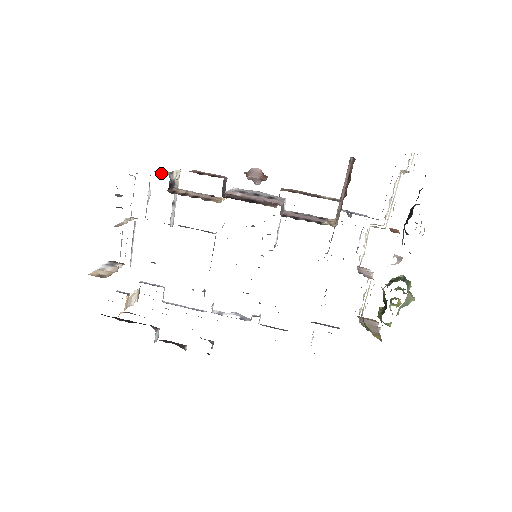
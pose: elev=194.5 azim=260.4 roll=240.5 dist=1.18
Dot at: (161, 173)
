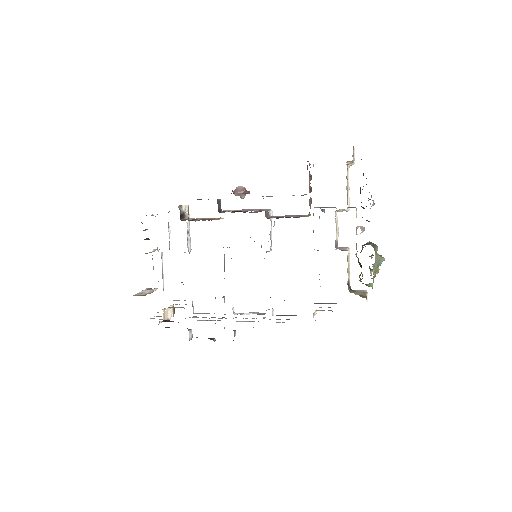
Dot at: occluded
